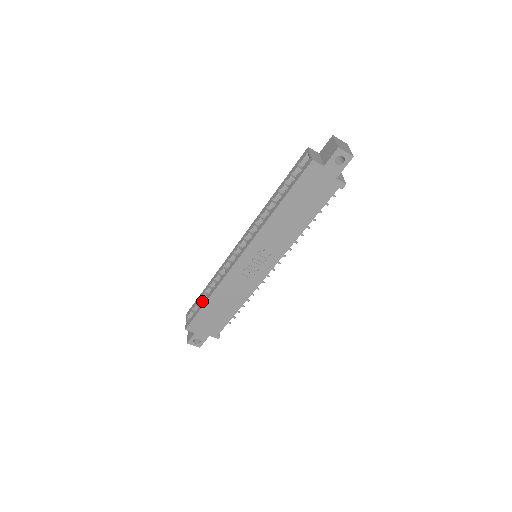
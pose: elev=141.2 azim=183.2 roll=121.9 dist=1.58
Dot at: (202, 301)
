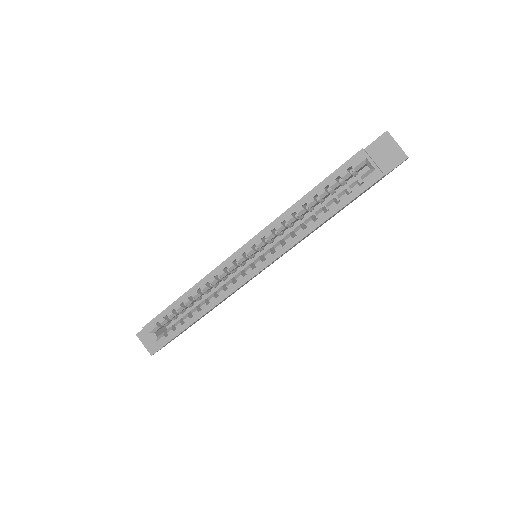
Dot at: (176, 314)
